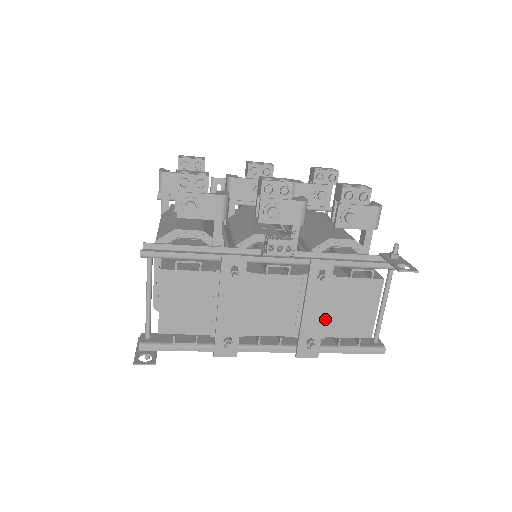
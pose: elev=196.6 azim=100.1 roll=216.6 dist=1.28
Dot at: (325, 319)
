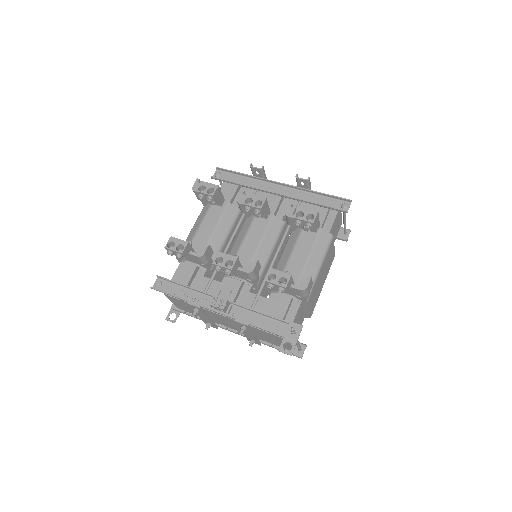
Dot at: (259, 336)
